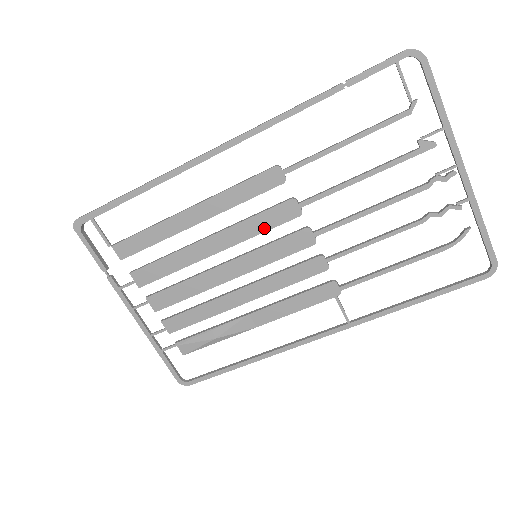
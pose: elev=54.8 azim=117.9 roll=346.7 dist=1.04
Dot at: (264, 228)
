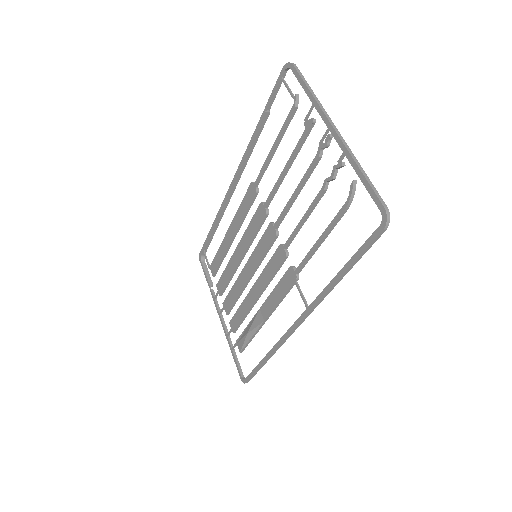
Dot at: (254, 231)
